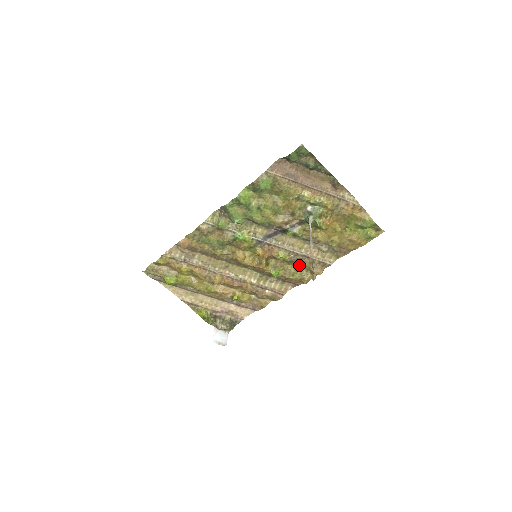
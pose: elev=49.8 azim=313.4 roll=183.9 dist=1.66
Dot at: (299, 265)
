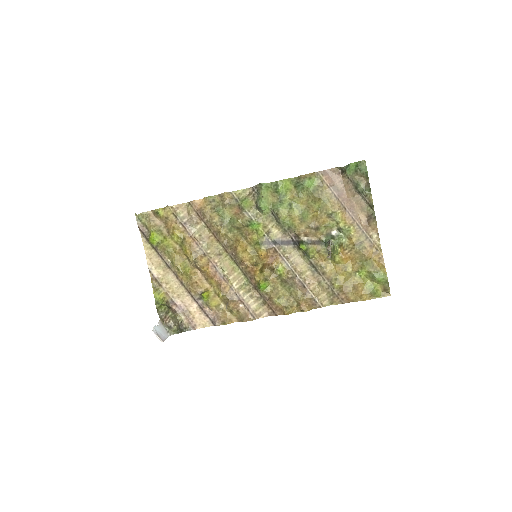
Dot at: (290, 291)
